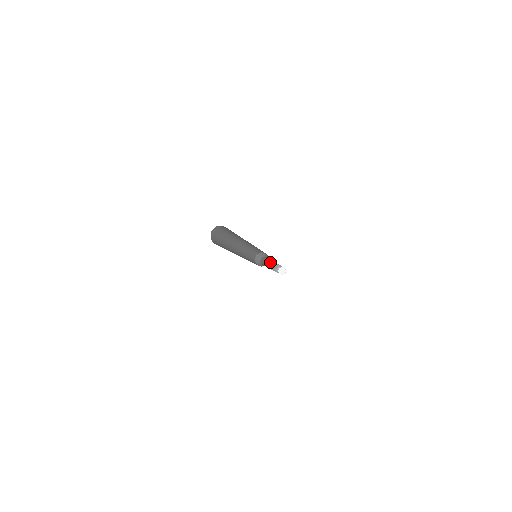
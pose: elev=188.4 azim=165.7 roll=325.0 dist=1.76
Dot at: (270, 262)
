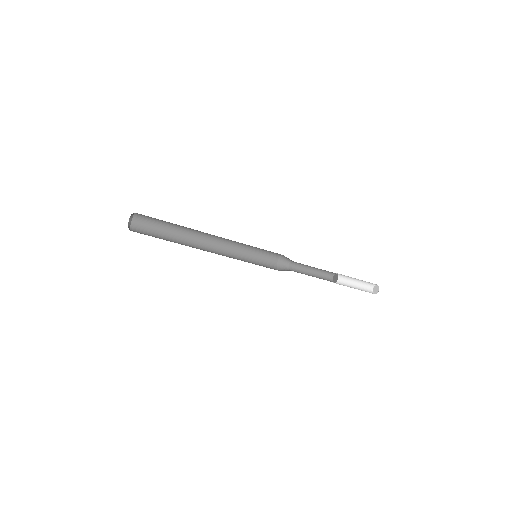
Dot at: (326, 276)
